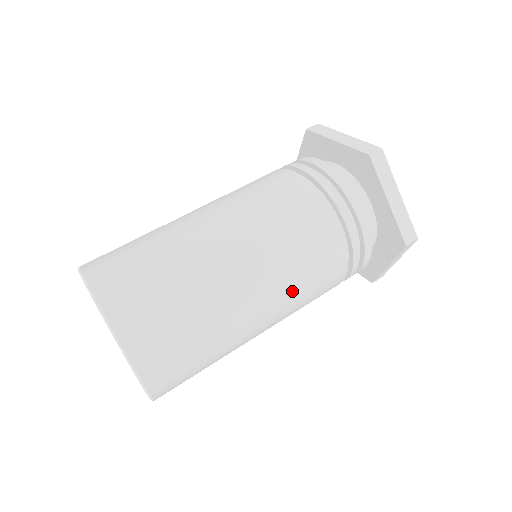
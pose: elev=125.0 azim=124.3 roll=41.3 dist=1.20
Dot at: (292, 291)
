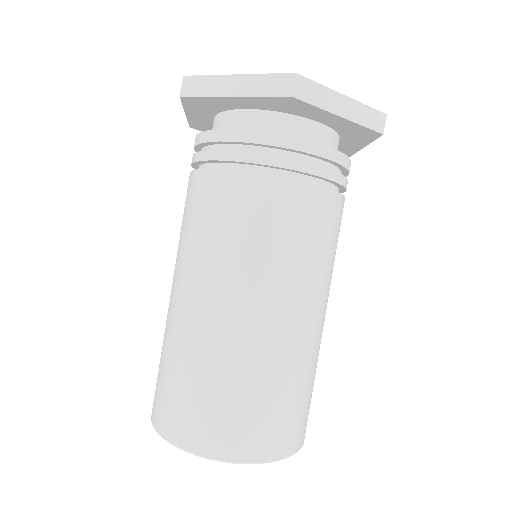
Dot at: occluded
